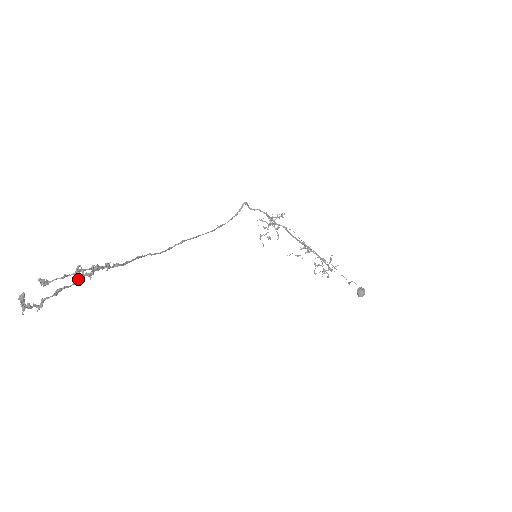
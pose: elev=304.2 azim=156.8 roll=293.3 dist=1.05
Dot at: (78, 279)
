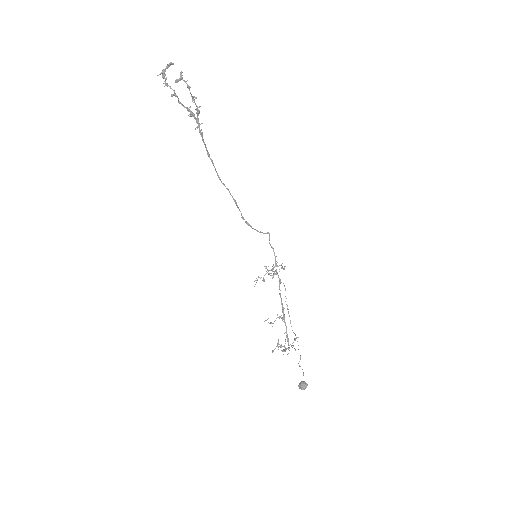
Dot at: (185, 107)
